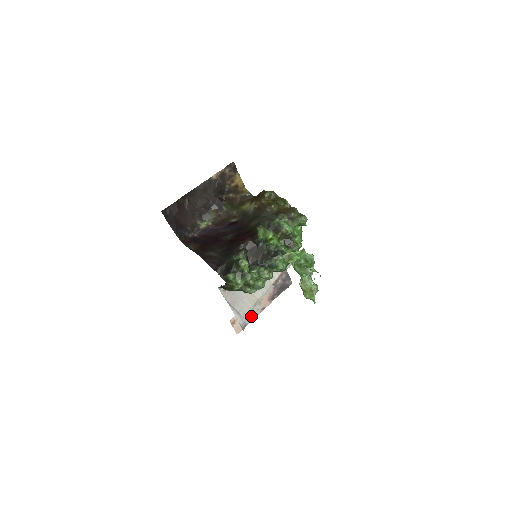
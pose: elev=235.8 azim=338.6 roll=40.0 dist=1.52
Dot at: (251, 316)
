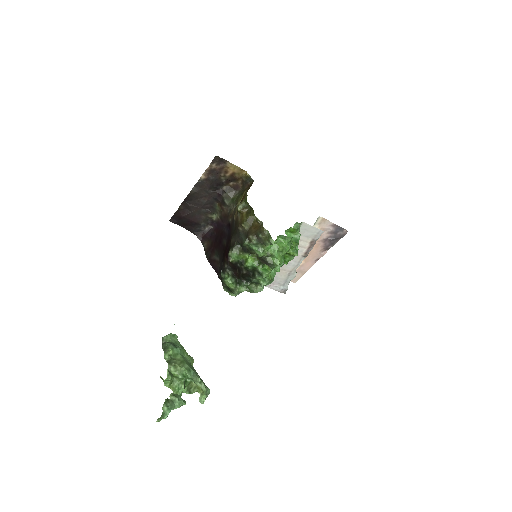
Dot at: (305, 268)
